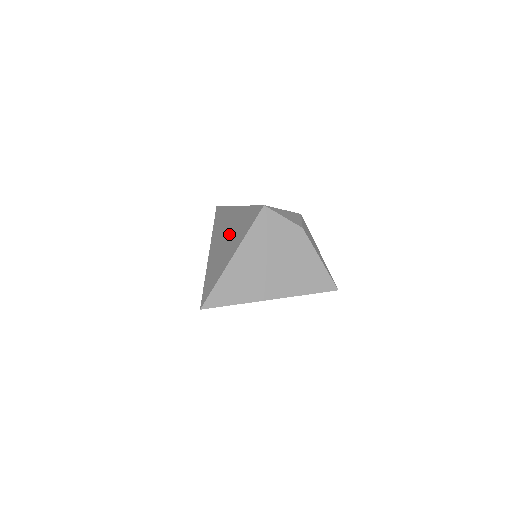
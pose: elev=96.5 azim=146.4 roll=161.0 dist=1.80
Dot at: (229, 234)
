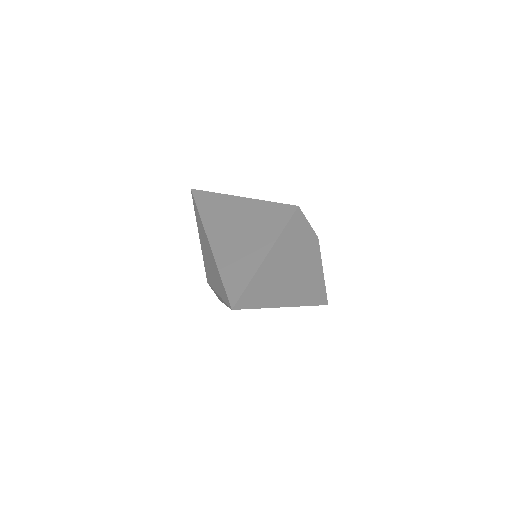
Dot at: (243, 227)
